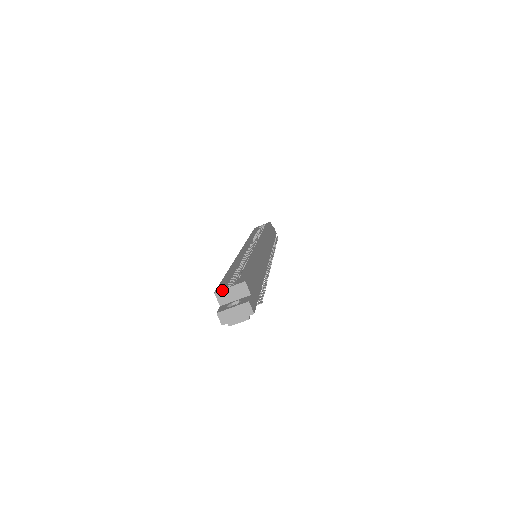
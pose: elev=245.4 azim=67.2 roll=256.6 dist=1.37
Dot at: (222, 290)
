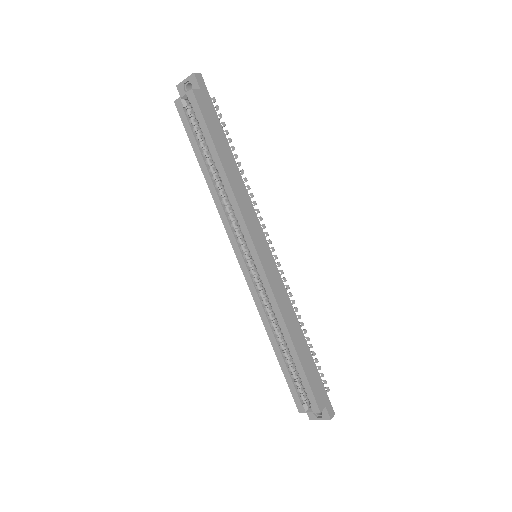
Dot at: occluded
